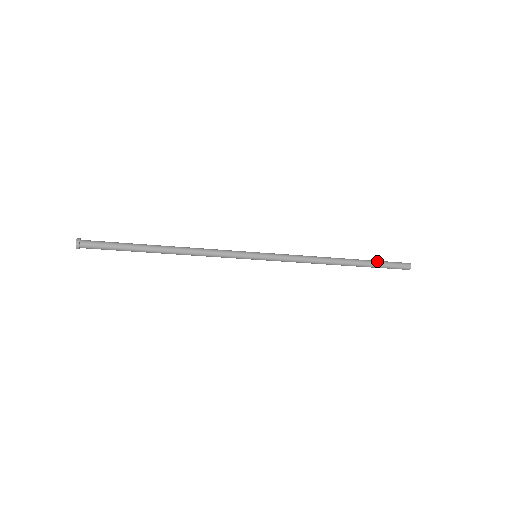
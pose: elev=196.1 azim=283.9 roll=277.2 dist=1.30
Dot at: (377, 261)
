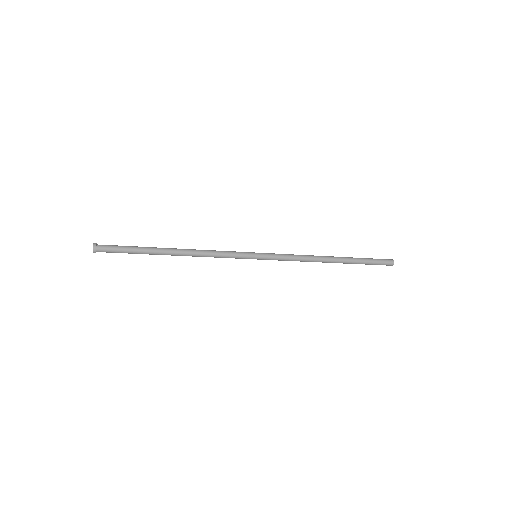
Dot at: (364, 260)
